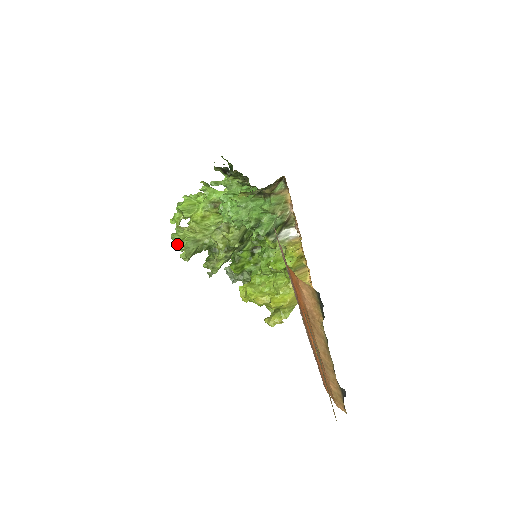
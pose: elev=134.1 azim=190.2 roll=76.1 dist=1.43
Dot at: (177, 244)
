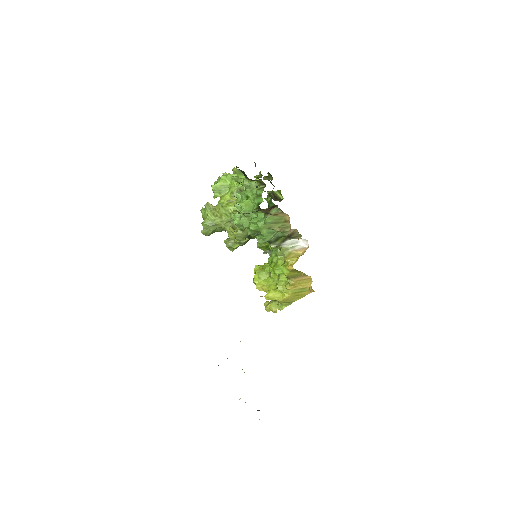
Dot at: occluded
